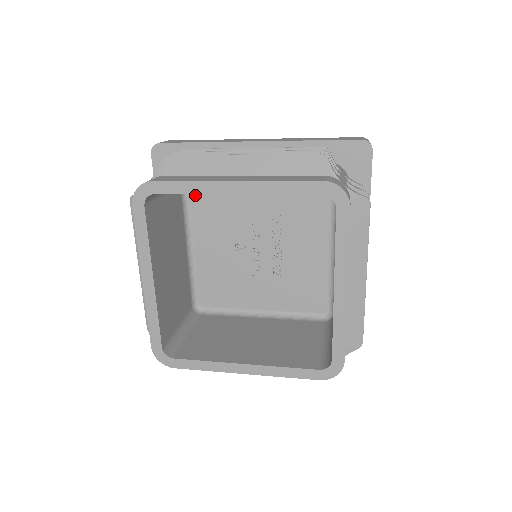
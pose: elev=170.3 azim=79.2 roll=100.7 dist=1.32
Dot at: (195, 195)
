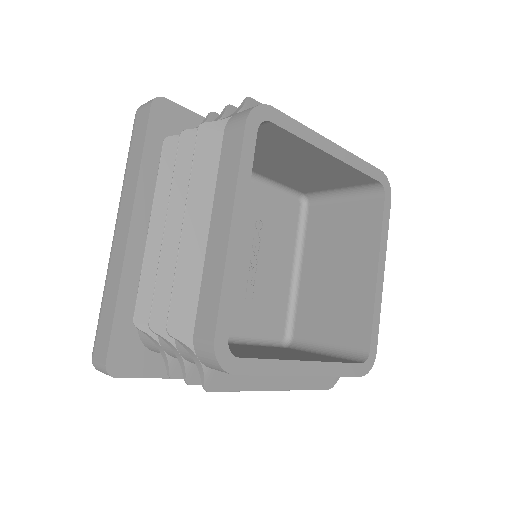
Dot at: occluded
